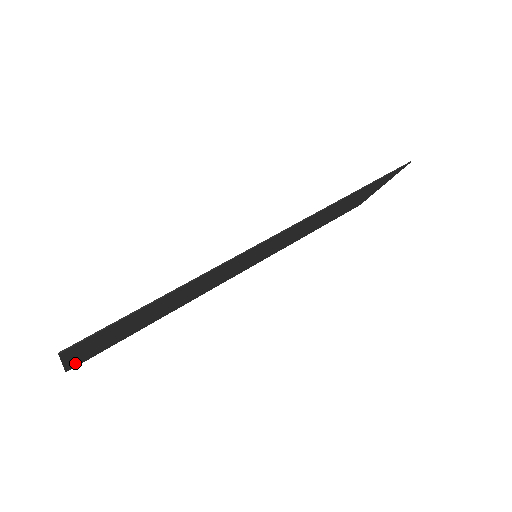
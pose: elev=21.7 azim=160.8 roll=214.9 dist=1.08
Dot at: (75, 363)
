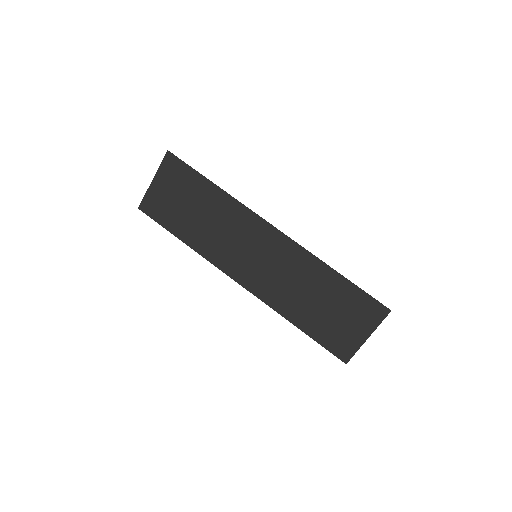
Dot at: (148, 201)
